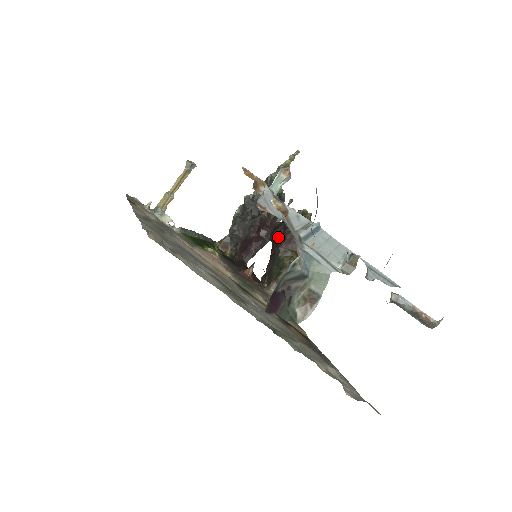
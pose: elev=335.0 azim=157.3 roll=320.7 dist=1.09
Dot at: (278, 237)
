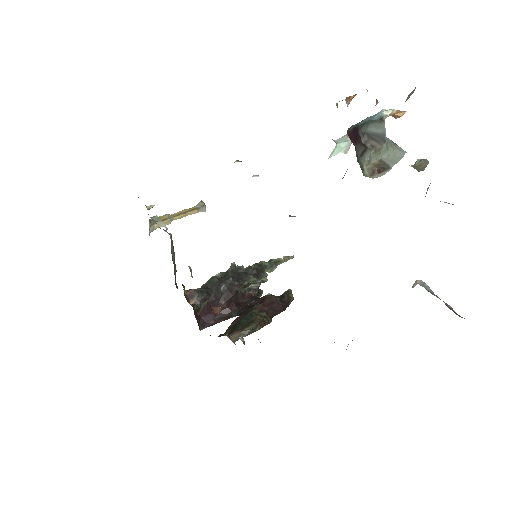
Dot at: (252, 306)
